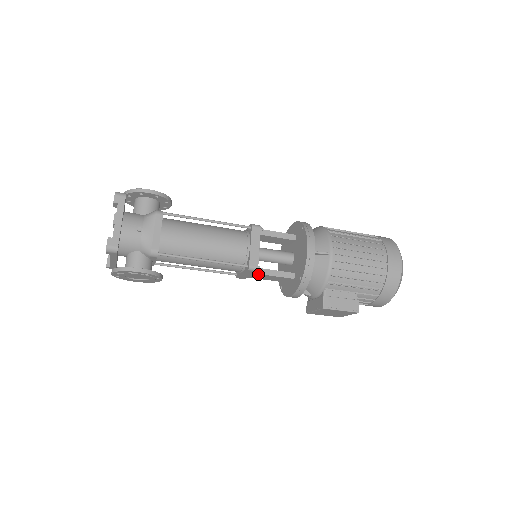
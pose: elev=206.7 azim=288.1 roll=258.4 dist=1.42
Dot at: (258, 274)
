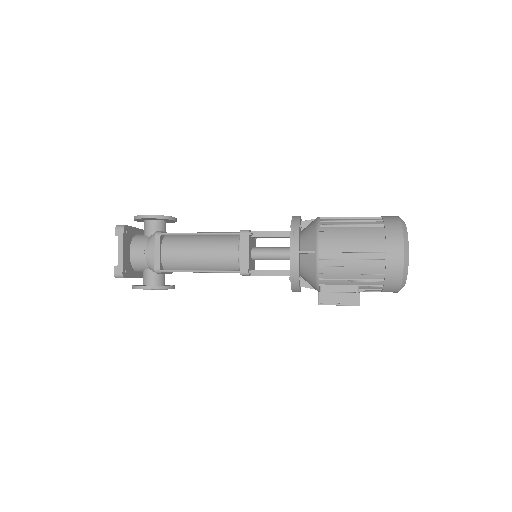
Dot at: (255, 275)
